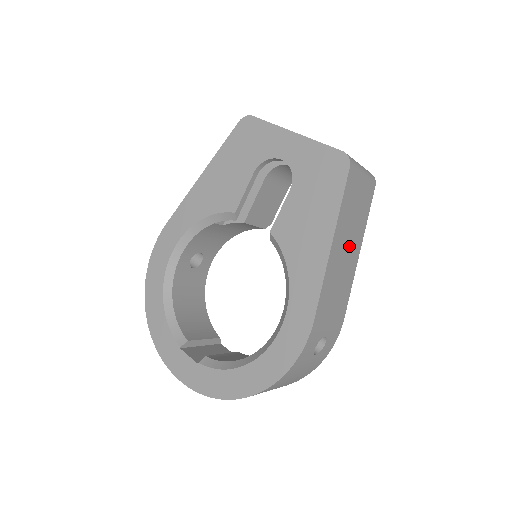
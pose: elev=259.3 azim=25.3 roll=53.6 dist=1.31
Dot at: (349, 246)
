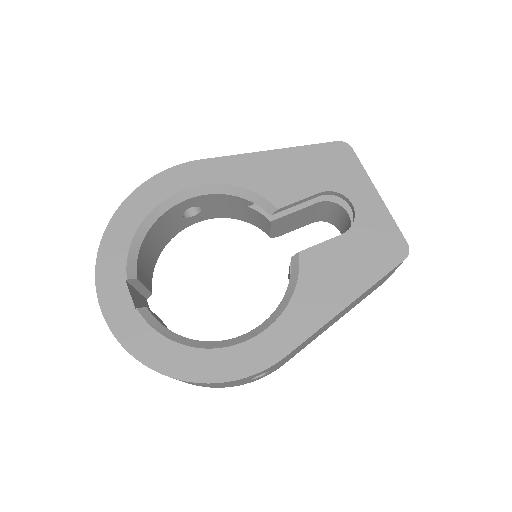
Dot at: (343, 313)
